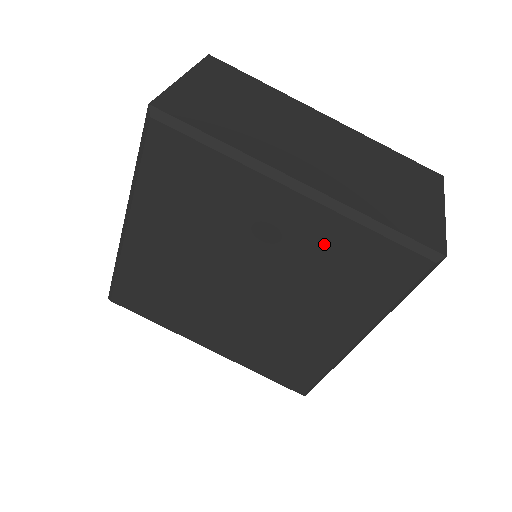
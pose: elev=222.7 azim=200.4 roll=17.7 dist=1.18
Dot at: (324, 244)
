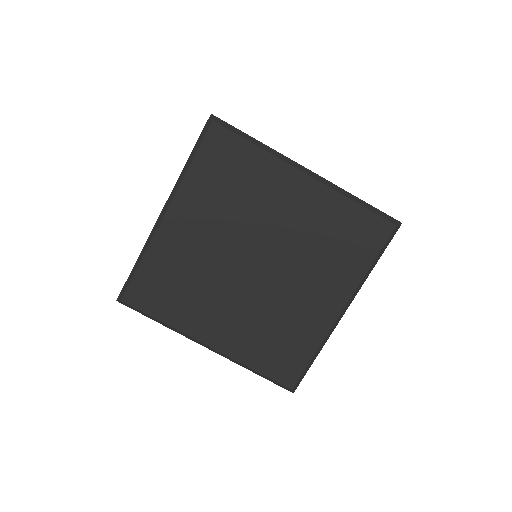
Dot at: (323, 217)
